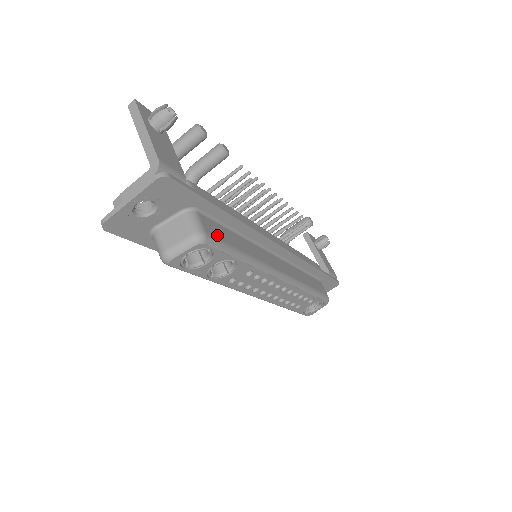
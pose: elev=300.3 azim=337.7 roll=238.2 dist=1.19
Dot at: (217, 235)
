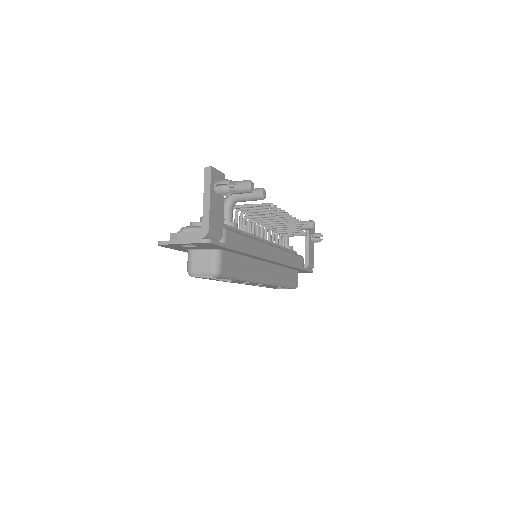
Dot at: (229, 268)
